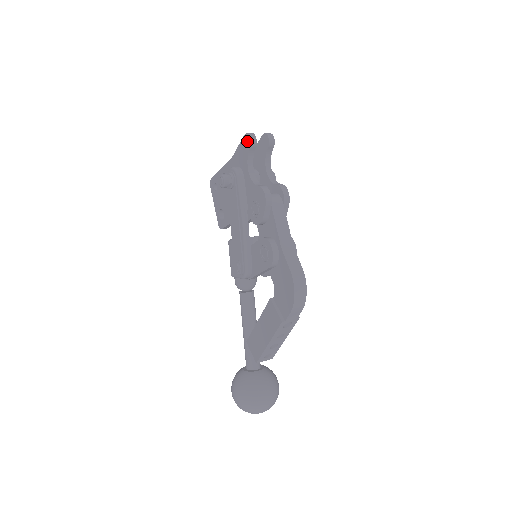
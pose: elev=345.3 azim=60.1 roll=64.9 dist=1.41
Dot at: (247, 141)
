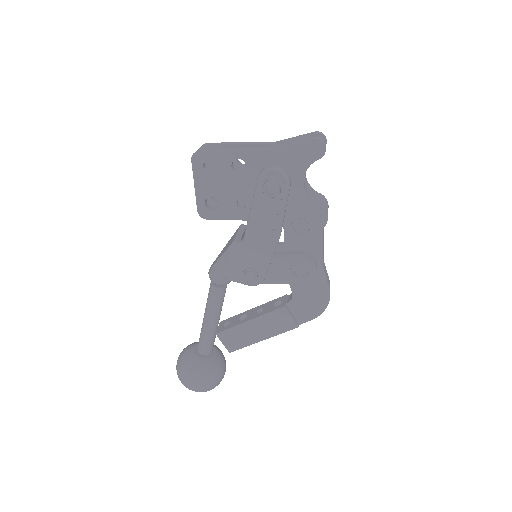
Dot at: (317, 149)
